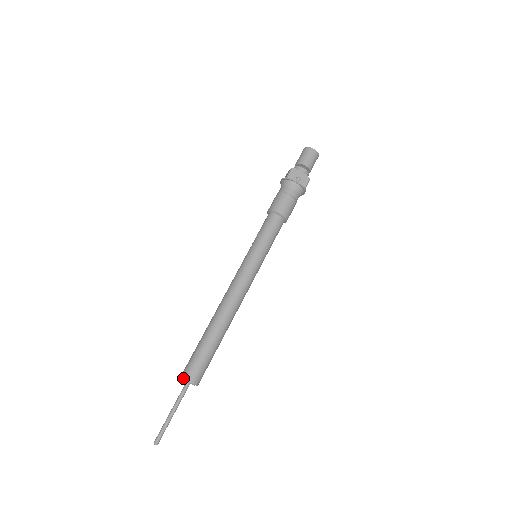
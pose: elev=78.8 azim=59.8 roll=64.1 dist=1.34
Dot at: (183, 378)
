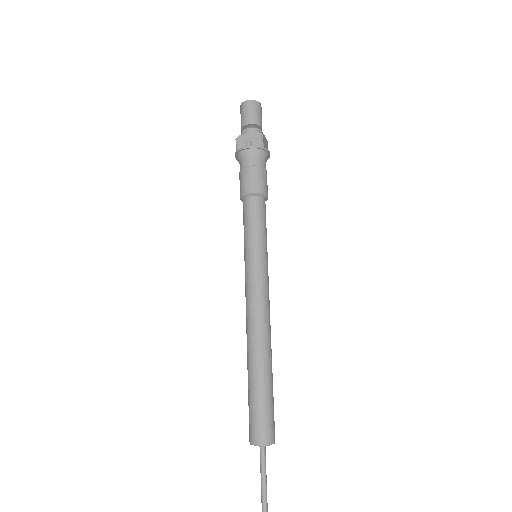
Dot at: (250, 444)
